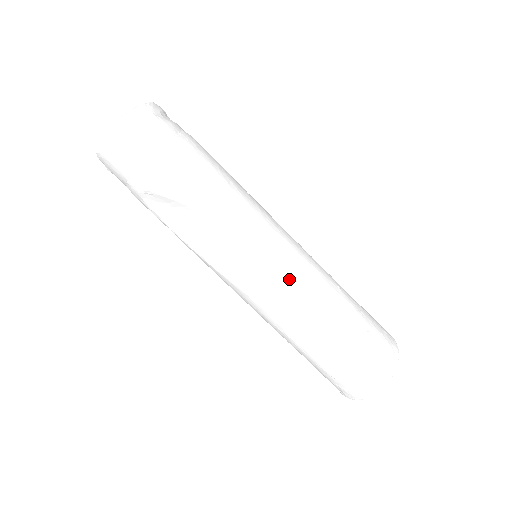
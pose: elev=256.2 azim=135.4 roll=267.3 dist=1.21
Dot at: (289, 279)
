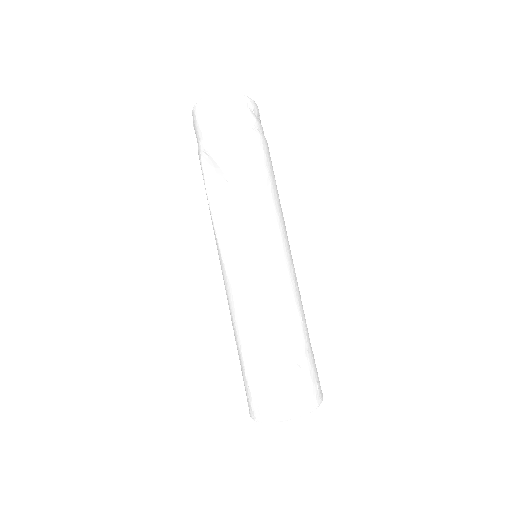
Dot at: (264, 279)
